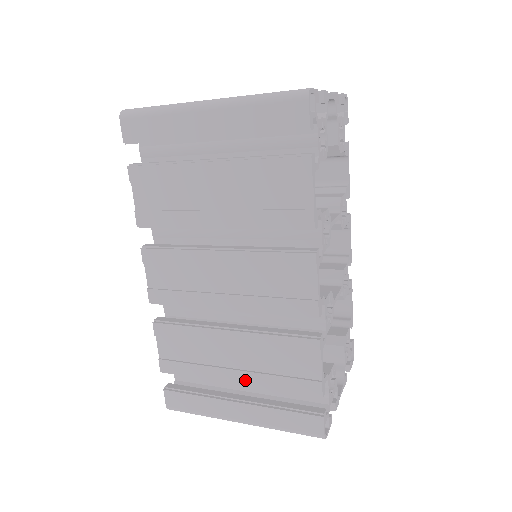
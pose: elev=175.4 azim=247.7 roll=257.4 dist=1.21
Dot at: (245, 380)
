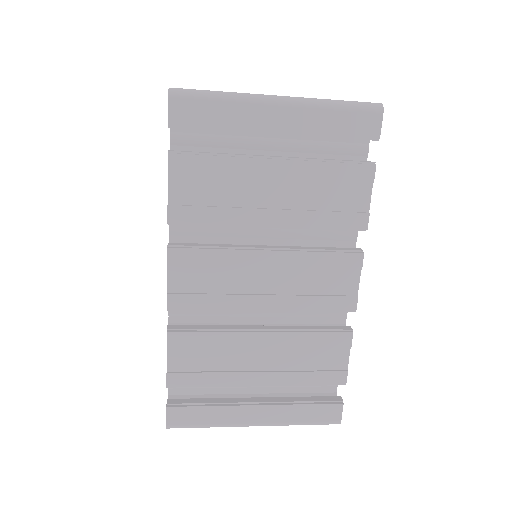
Dot at: (270, 381)
